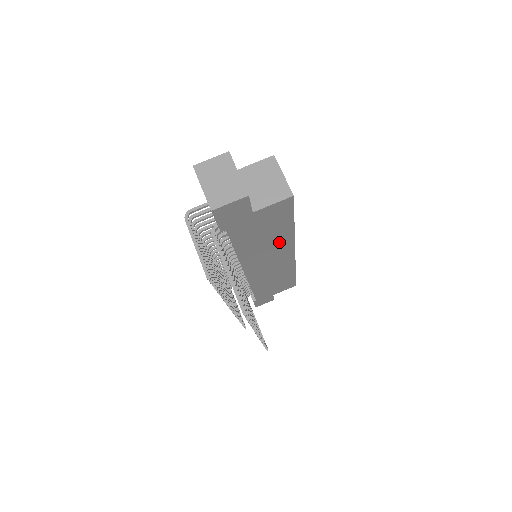
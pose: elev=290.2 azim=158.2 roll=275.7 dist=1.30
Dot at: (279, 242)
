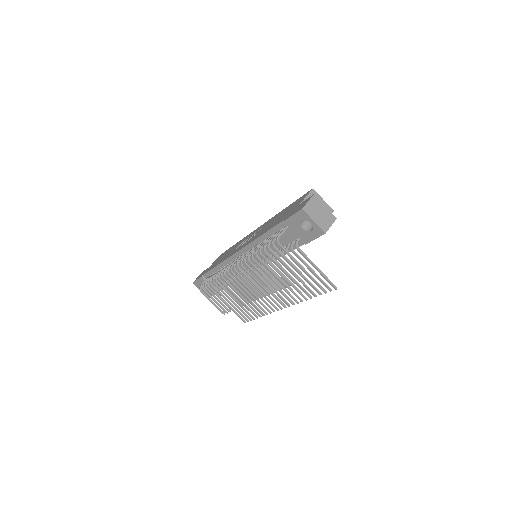
Dot at: occluded
